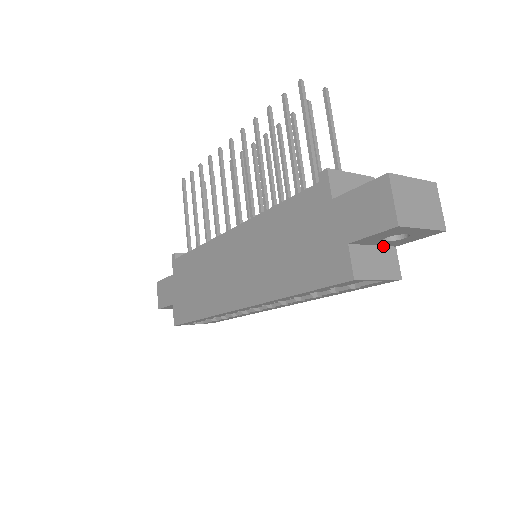
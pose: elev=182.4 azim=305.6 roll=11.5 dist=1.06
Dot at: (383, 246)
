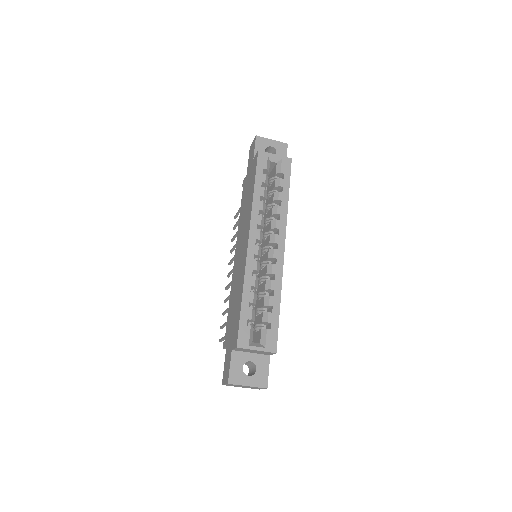
Dot at: occluded
